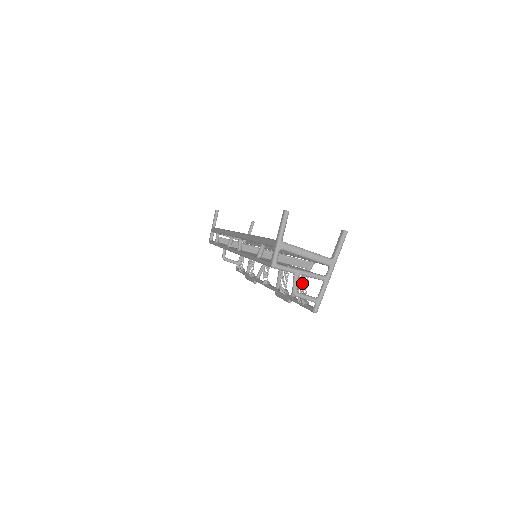
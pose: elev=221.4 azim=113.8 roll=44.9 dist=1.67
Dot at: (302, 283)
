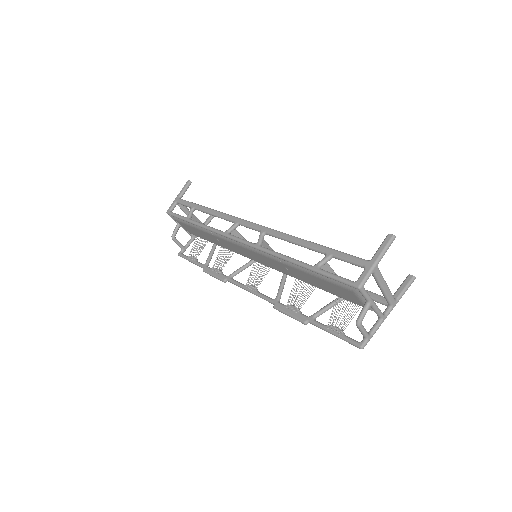
Dot at: occluded
